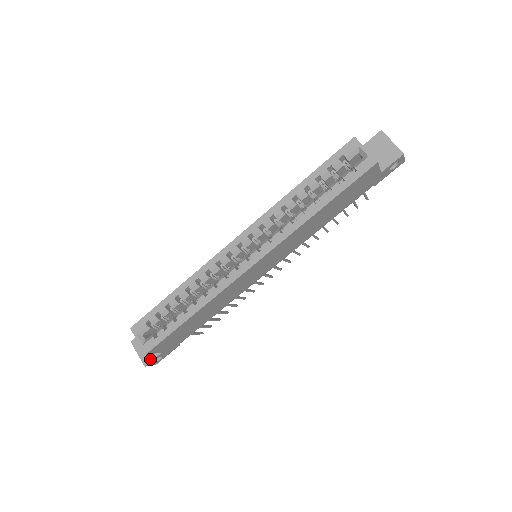
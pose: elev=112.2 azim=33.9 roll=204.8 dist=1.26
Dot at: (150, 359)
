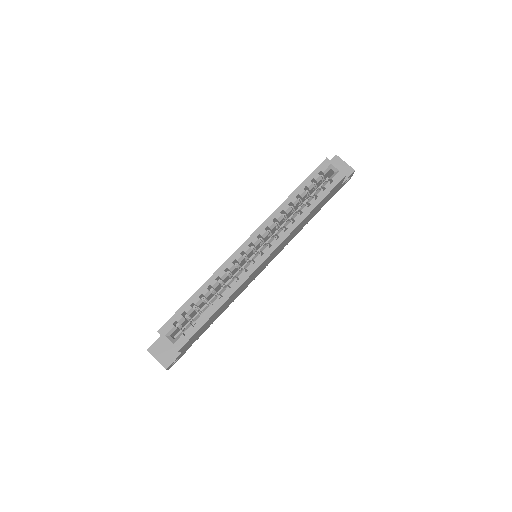
Dot at: (170, 361)
